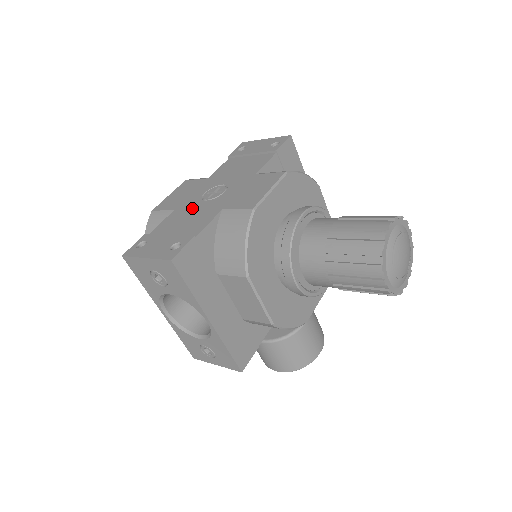
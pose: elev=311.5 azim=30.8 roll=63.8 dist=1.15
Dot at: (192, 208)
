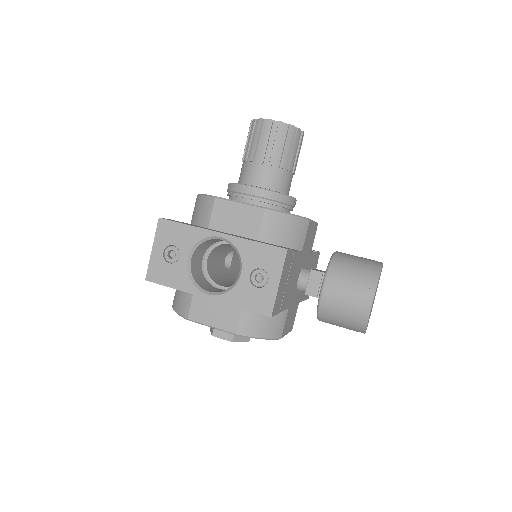
Dot at: occluded
